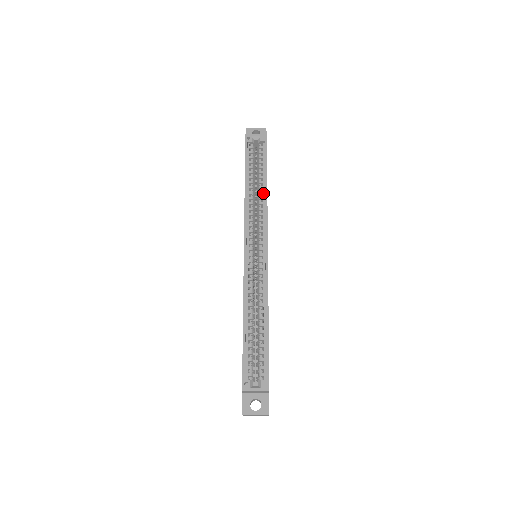
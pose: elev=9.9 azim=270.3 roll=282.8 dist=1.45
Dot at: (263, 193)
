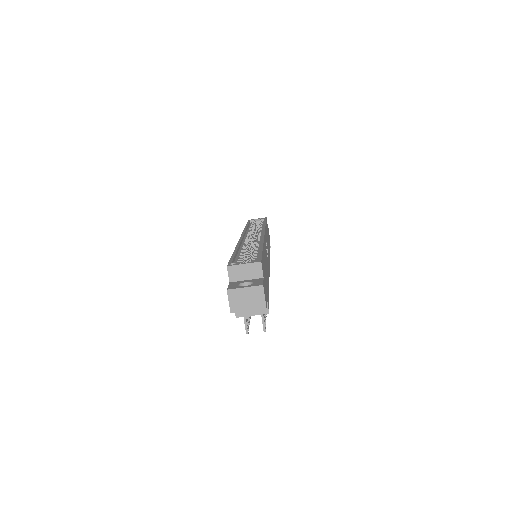
Dot at: (262, 227)
